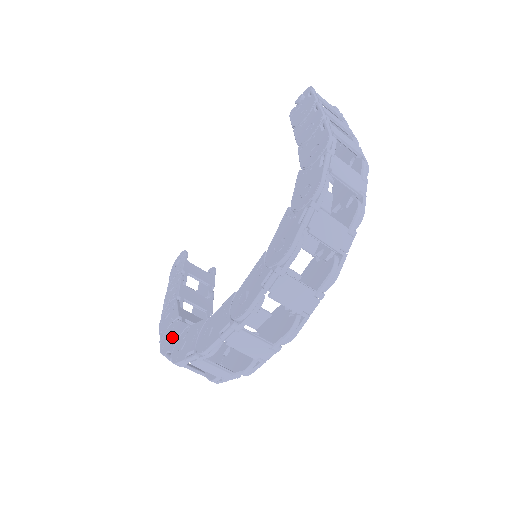
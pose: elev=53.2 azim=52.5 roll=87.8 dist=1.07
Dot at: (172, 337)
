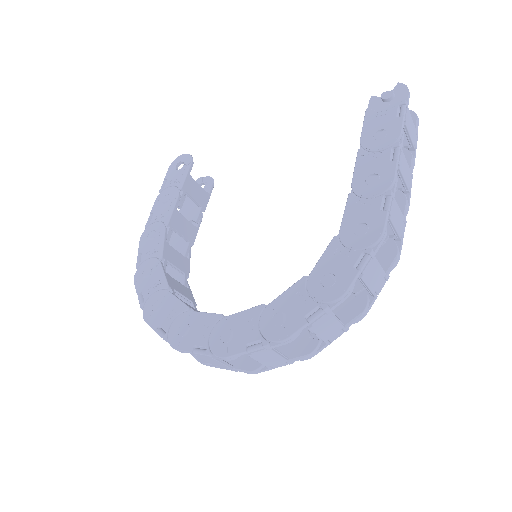
Dot at: (149, 280)
